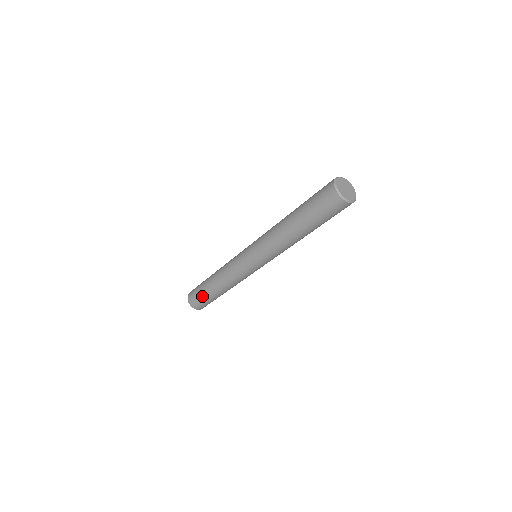
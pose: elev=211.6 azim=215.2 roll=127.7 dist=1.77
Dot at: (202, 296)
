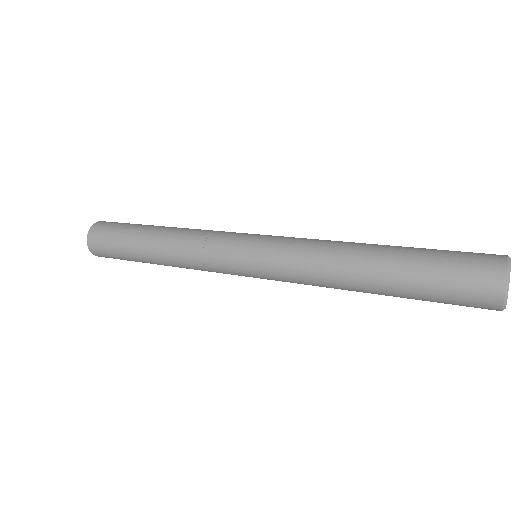
Dot at: (122, 255)
